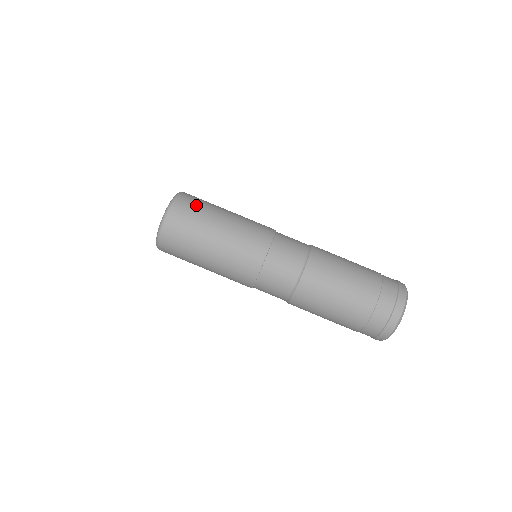
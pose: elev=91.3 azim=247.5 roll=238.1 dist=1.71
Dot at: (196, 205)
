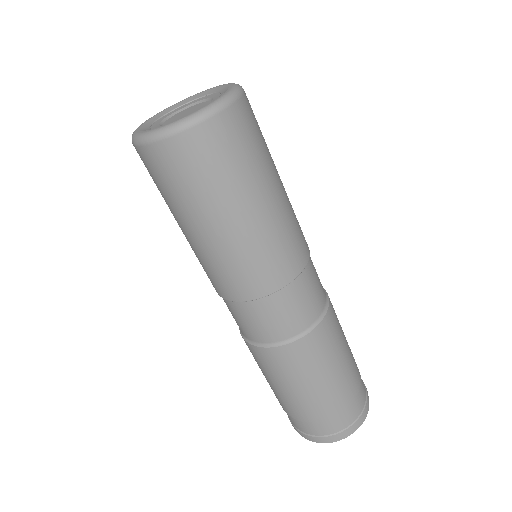
Dot at: (215, 163)
